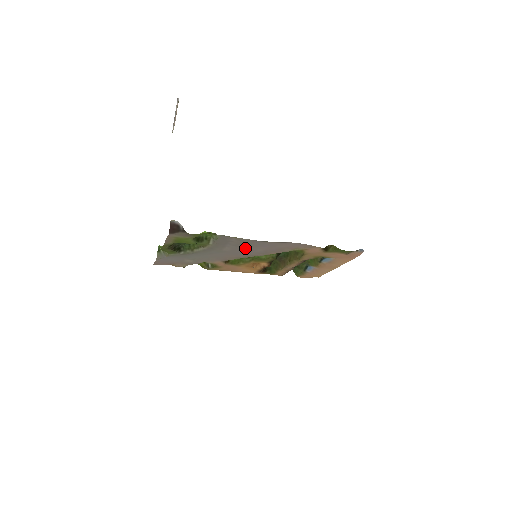
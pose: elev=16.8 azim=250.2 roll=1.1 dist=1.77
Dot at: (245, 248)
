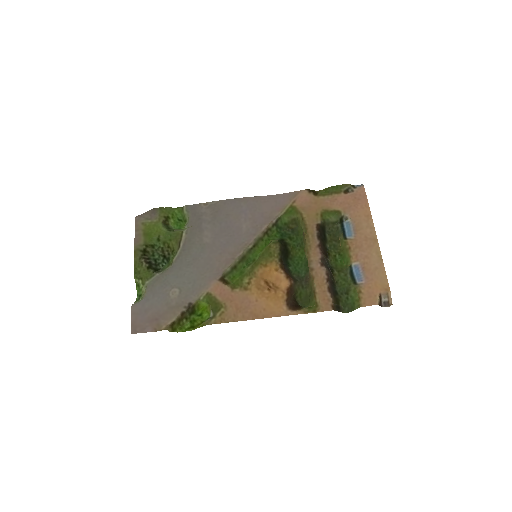
Dot at: (226, 227)
